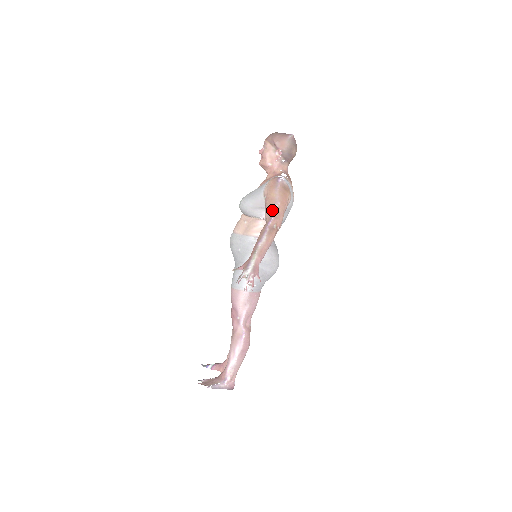
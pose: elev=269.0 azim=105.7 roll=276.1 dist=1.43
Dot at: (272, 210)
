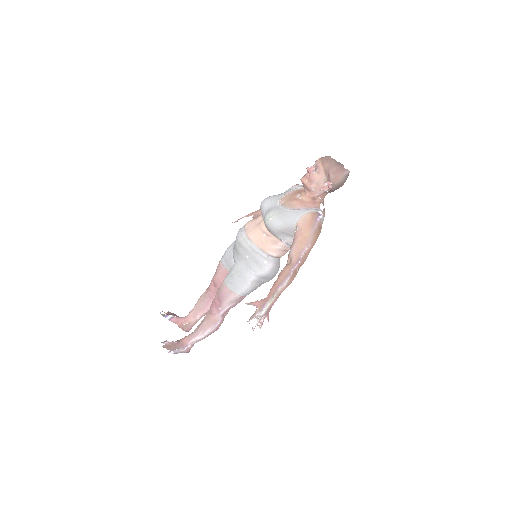
Dot at: (301, 252)
